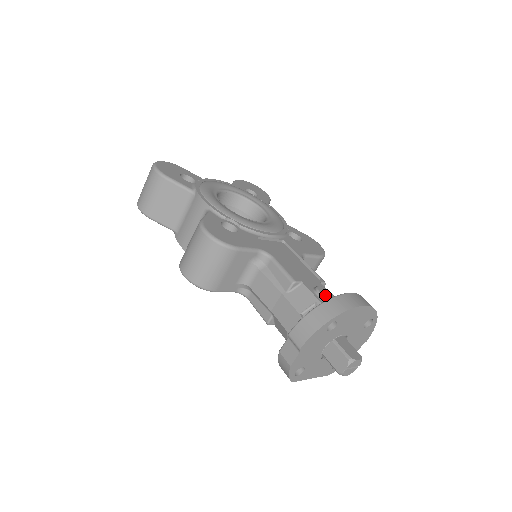
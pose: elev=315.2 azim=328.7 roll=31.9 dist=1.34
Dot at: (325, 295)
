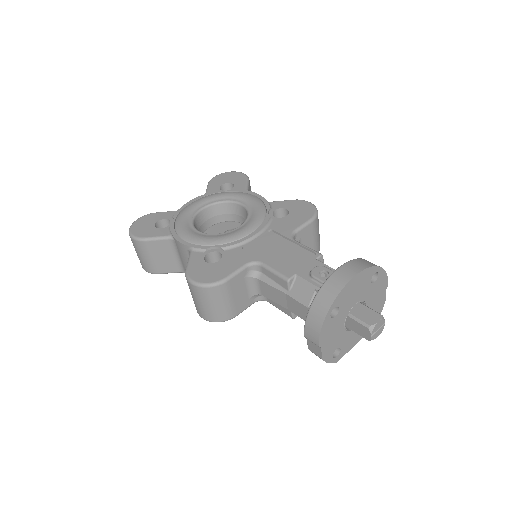
Dot at: (321, 277)
